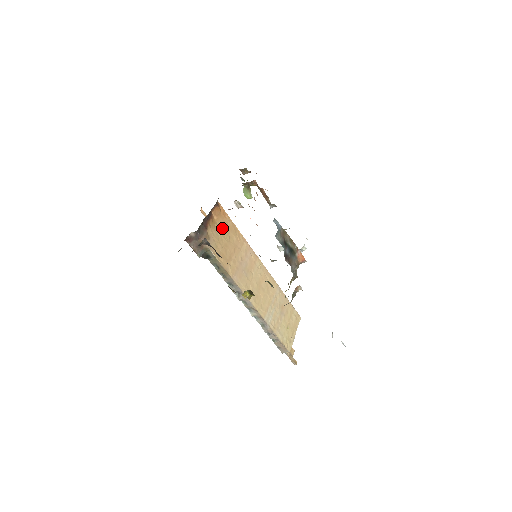
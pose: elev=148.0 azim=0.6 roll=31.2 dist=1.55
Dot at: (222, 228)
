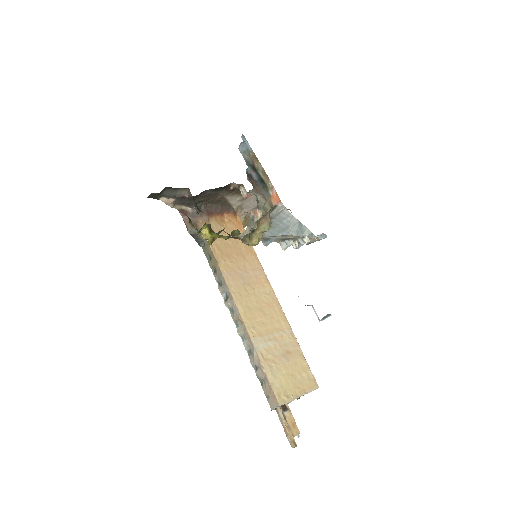
Dot at: occluded
